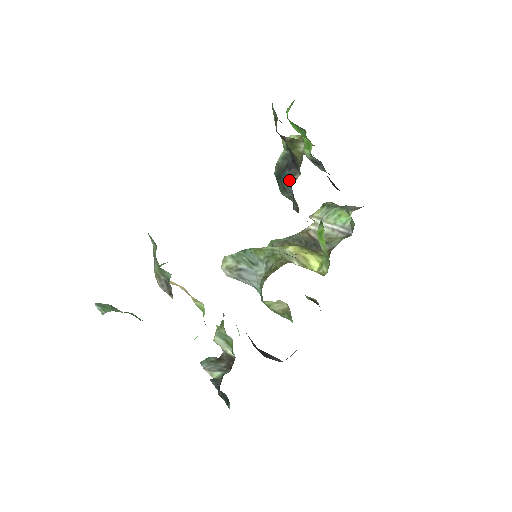
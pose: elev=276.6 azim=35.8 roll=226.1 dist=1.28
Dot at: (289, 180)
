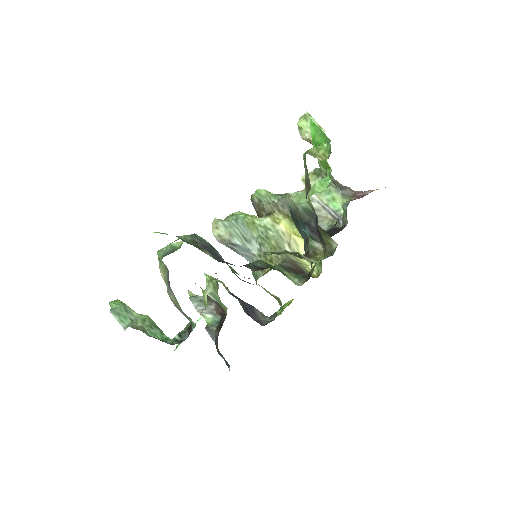
Dot at: (309, 241)
